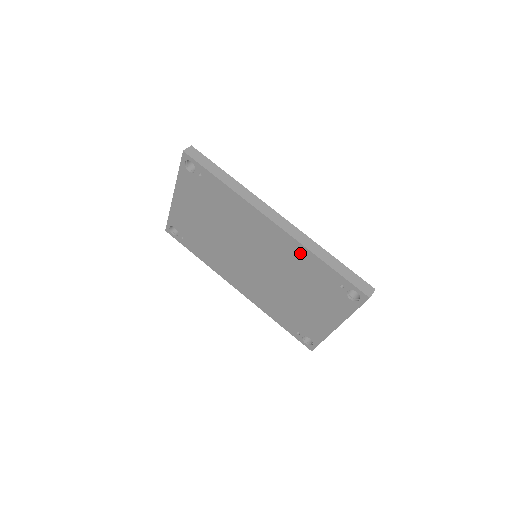
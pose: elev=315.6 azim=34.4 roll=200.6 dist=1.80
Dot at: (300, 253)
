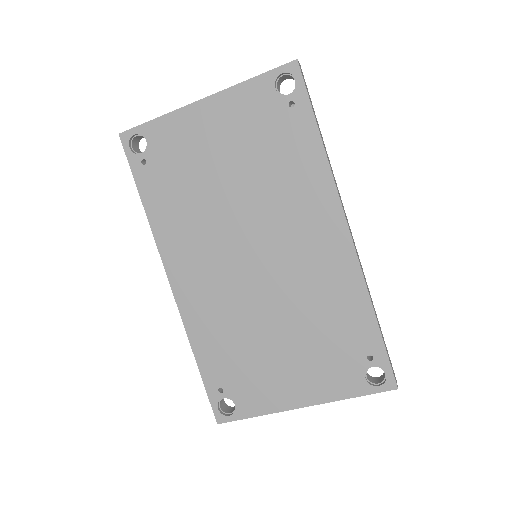
Dot at: (349, 287)
